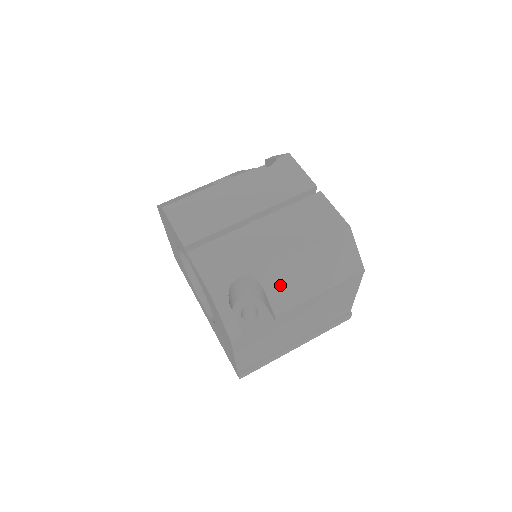
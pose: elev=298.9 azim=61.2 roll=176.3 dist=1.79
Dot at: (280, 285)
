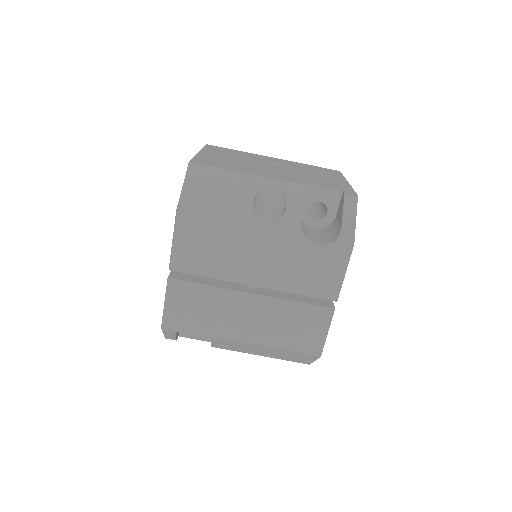
Dot at: (228, 344)
